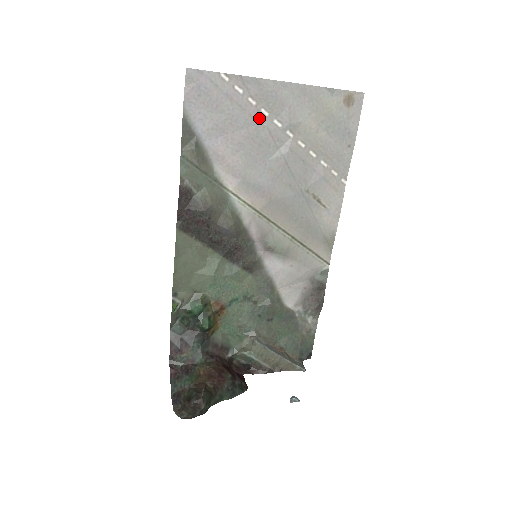
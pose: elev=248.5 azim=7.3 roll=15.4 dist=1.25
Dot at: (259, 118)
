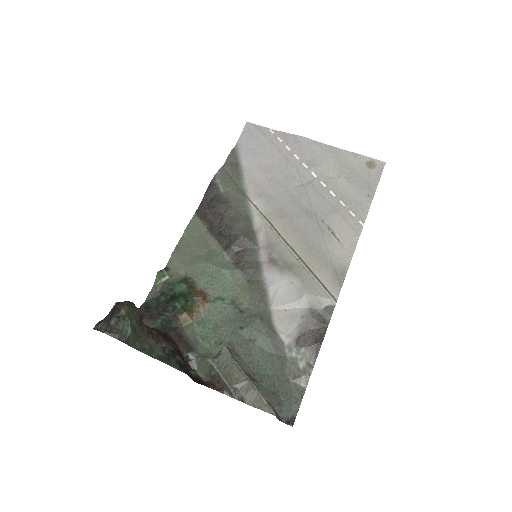
Dot at: (291, 159)
